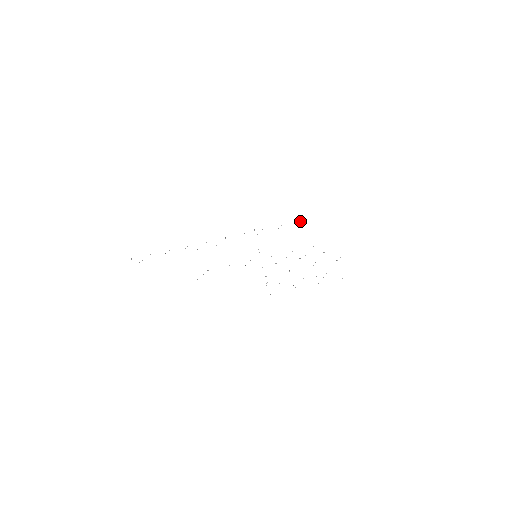
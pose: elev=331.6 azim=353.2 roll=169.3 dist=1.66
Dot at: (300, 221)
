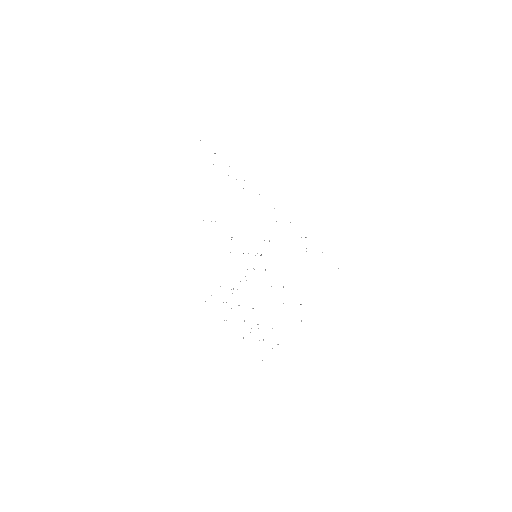
Dot at: occluded
